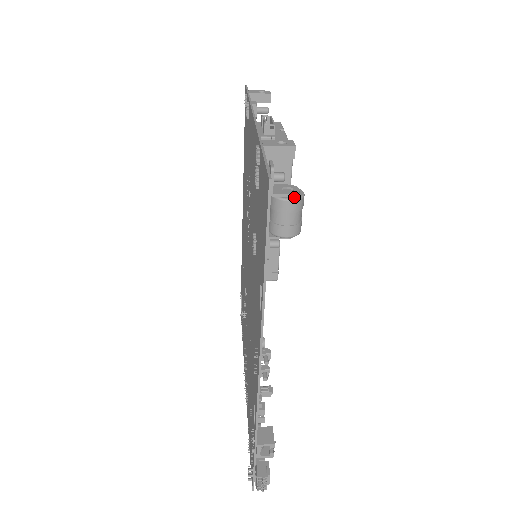
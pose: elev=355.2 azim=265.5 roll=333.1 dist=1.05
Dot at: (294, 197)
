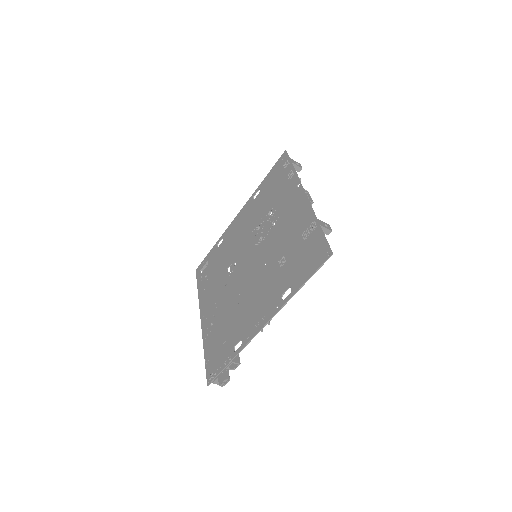
Dot at: occluded
